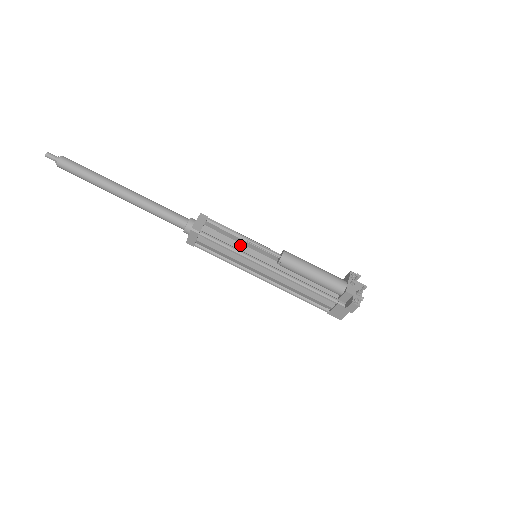
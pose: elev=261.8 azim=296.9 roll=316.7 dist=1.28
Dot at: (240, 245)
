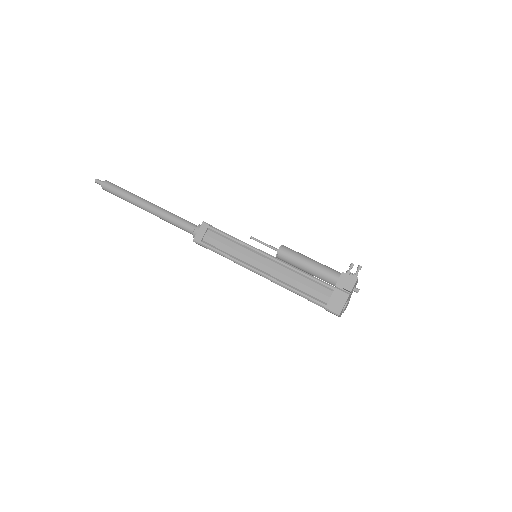
Dot at: occluded
